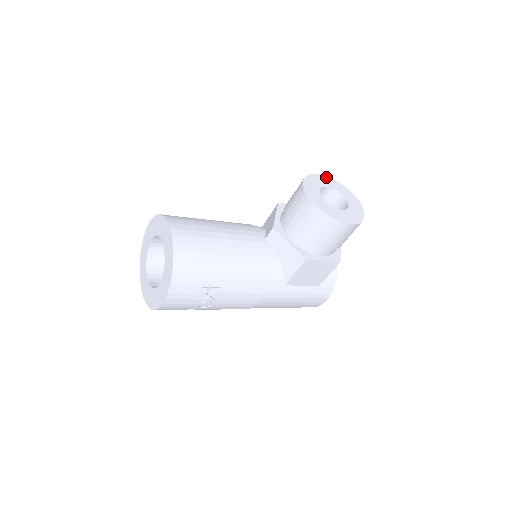
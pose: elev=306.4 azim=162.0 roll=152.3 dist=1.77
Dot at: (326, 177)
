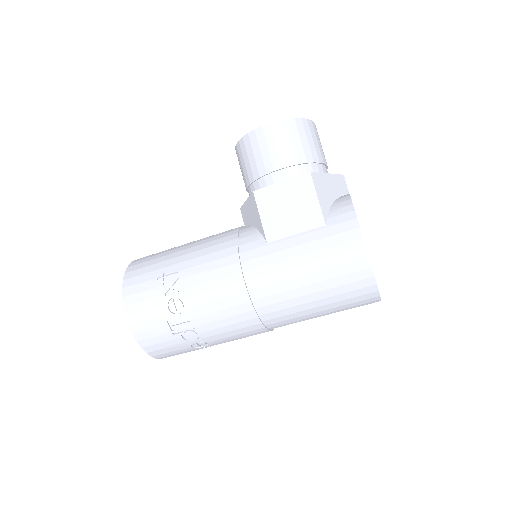
Dot at: occluded
